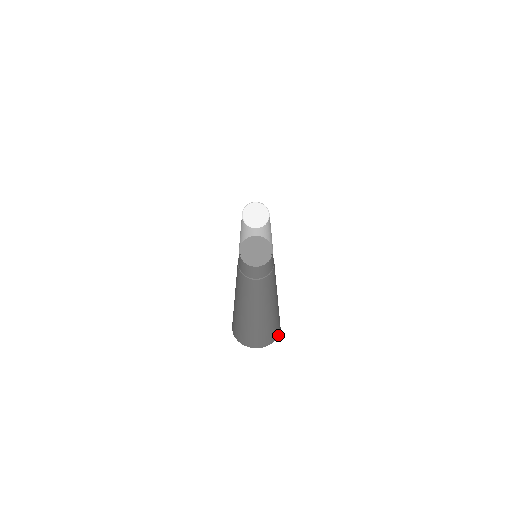
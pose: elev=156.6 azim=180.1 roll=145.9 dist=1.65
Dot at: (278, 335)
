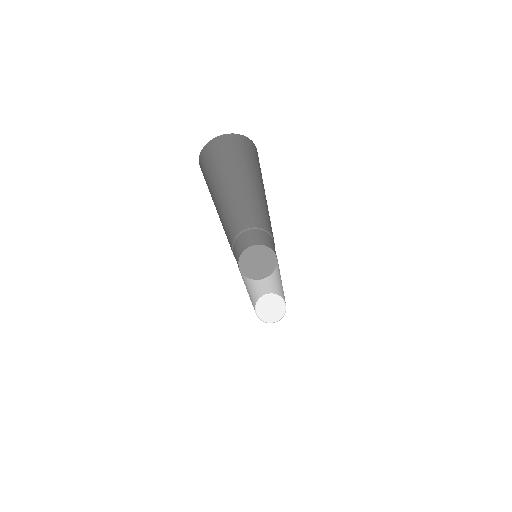
Dot at: occluded
